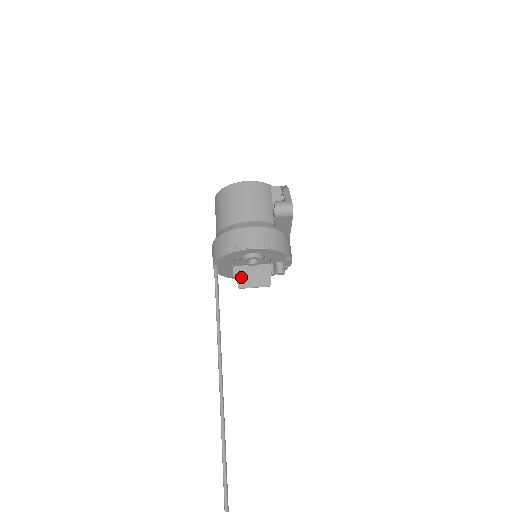
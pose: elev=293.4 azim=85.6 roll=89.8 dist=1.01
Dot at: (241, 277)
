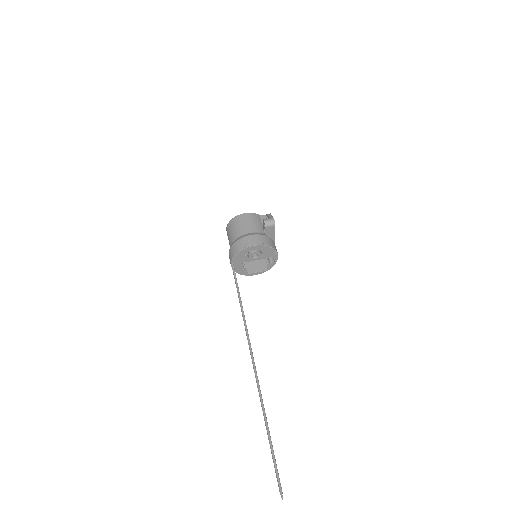
Dot at: (249, 268)
